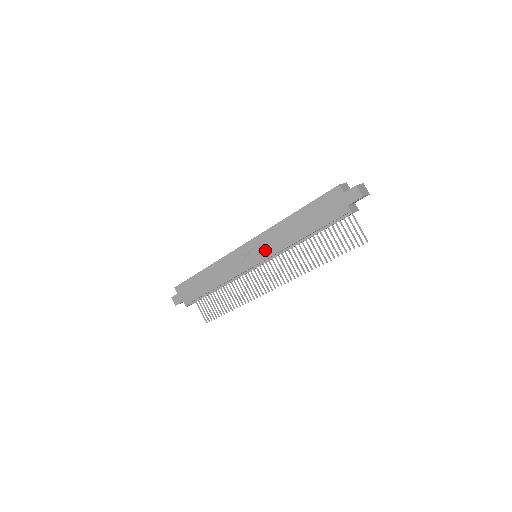
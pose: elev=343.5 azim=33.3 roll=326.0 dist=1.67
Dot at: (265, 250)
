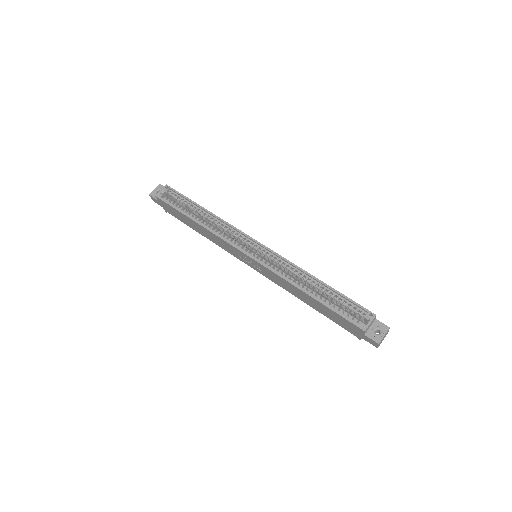
Dot at: (267, 275)
